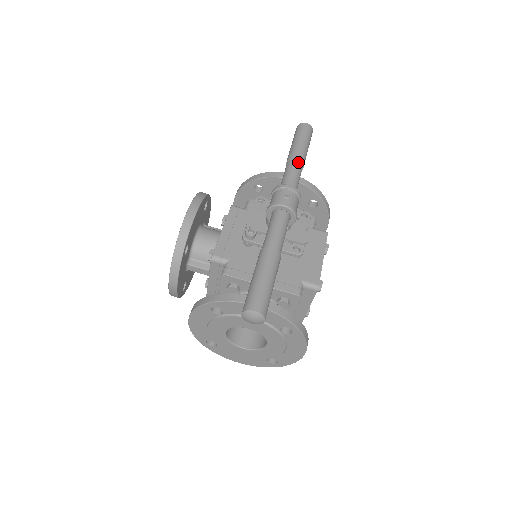
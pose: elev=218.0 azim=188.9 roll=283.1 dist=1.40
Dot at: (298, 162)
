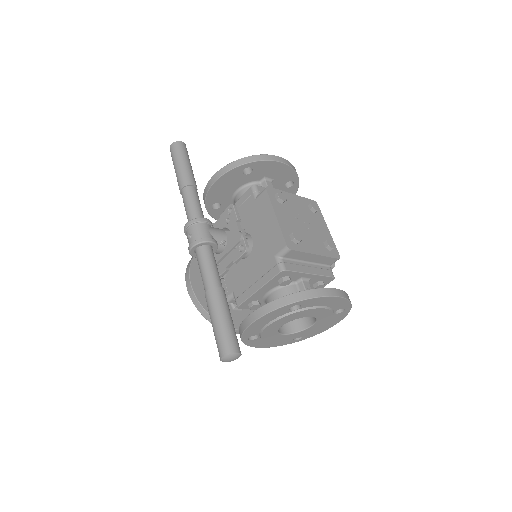
Dot at: (184, 190)
